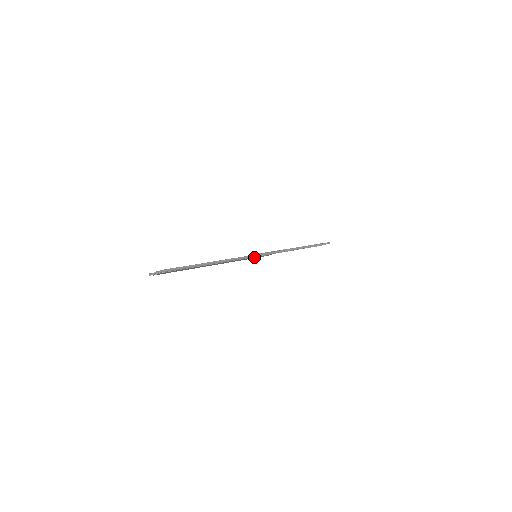
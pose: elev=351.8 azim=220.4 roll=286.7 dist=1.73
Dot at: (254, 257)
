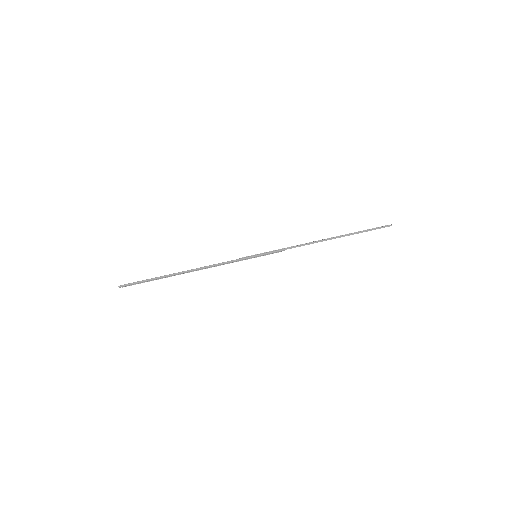
Dot at: (250, 258)
